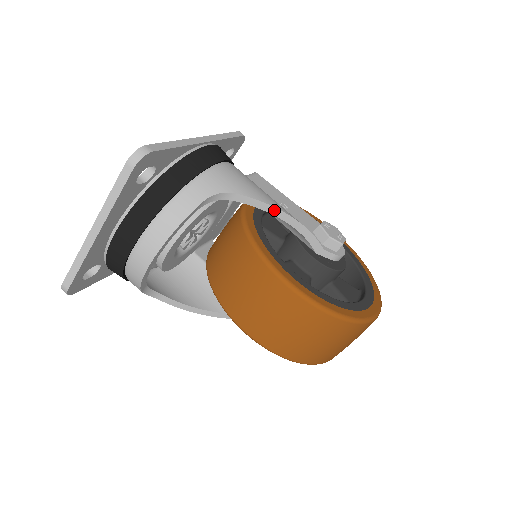
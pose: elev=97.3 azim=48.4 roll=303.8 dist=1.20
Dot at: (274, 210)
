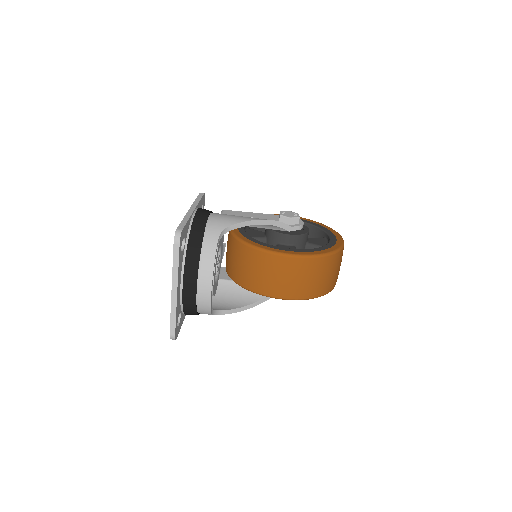
Dot at: (254, 222)
